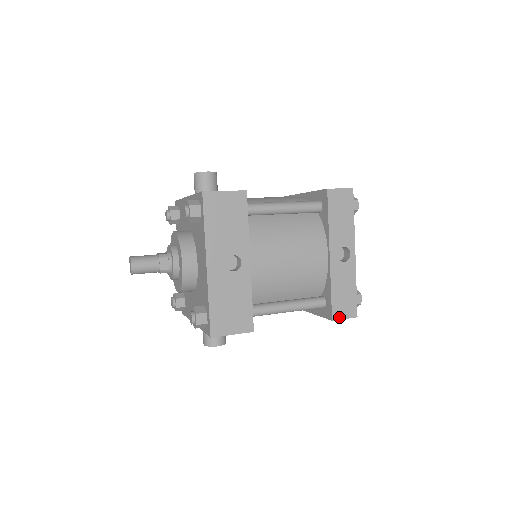
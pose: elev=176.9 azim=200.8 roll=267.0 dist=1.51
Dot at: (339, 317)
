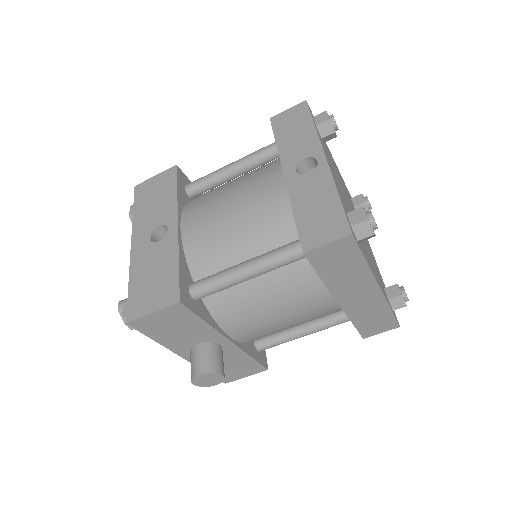
Dot at: (315, 244)
